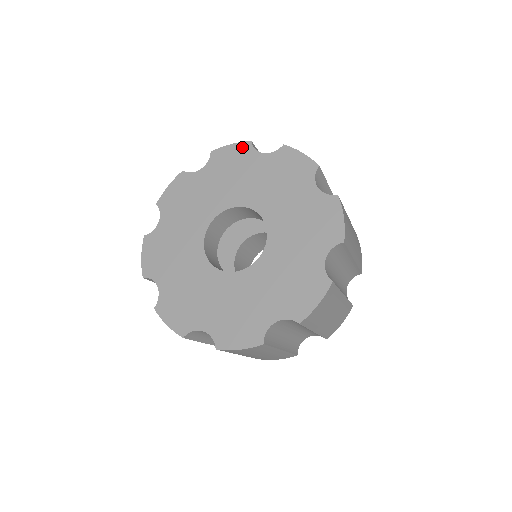
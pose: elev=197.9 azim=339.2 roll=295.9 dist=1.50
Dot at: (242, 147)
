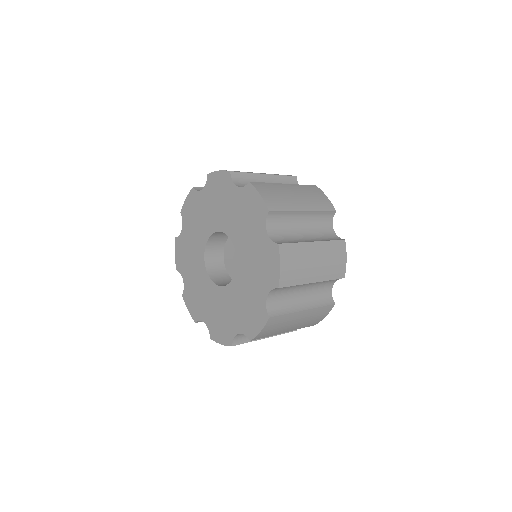
Dot at: (262, 207)
